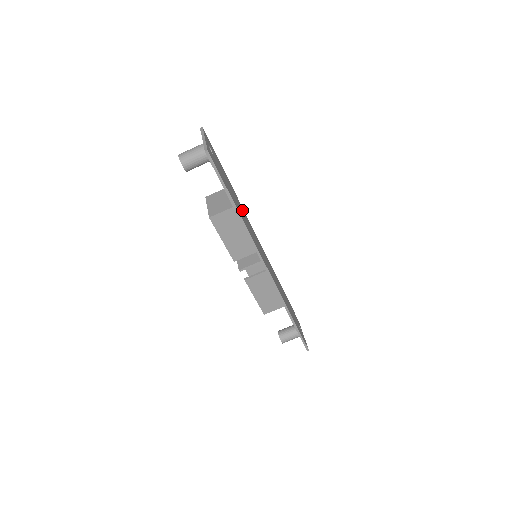
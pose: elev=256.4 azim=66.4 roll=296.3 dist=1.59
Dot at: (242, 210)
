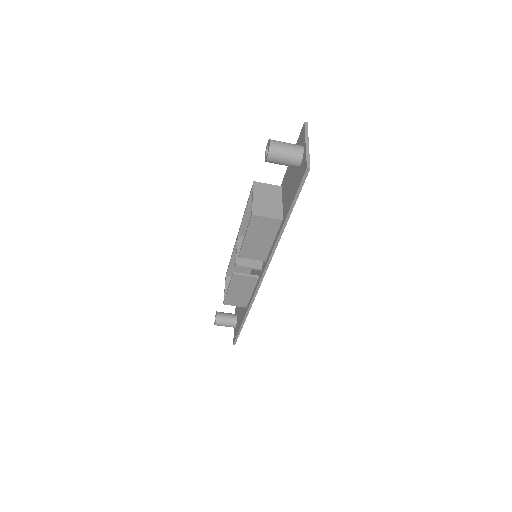
Dot at: occluded
